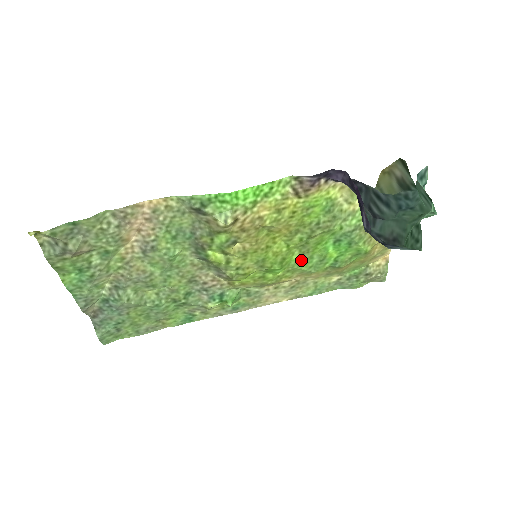
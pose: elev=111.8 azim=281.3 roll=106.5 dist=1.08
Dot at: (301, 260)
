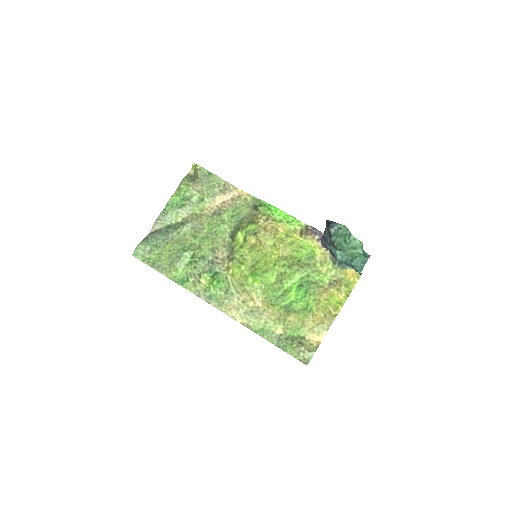
Dot at: (273, 285)
